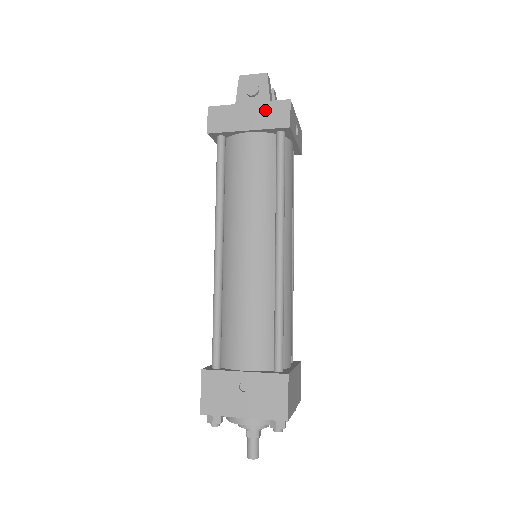
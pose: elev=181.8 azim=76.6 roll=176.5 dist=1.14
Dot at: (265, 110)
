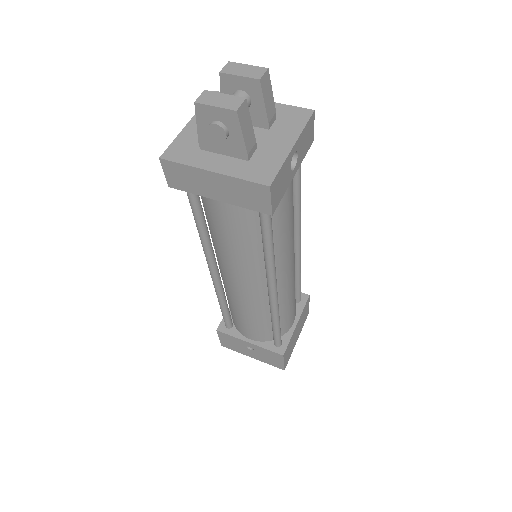
Dot at: (236, 187)
